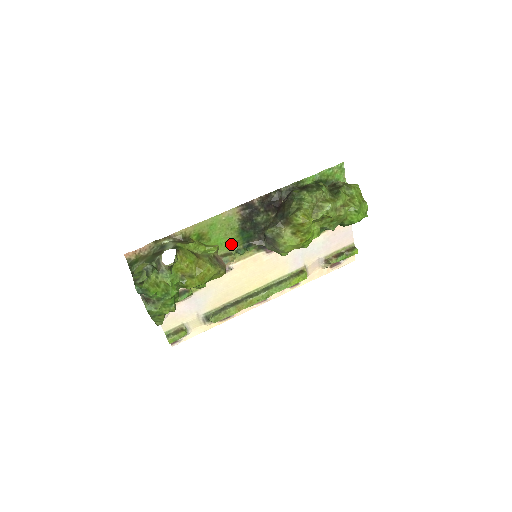
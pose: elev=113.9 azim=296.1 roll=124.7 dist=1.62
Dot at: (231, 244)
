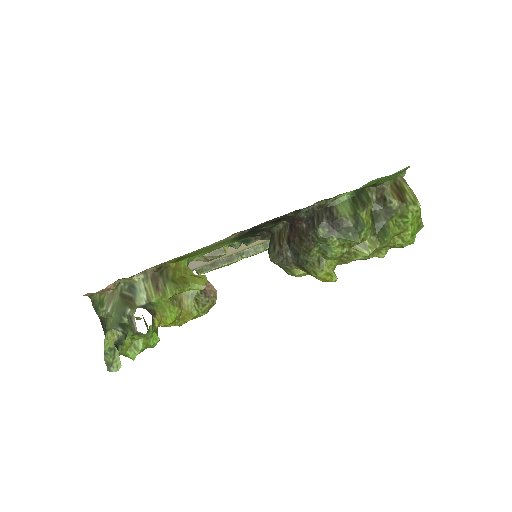
Dot at: (223, 245)
